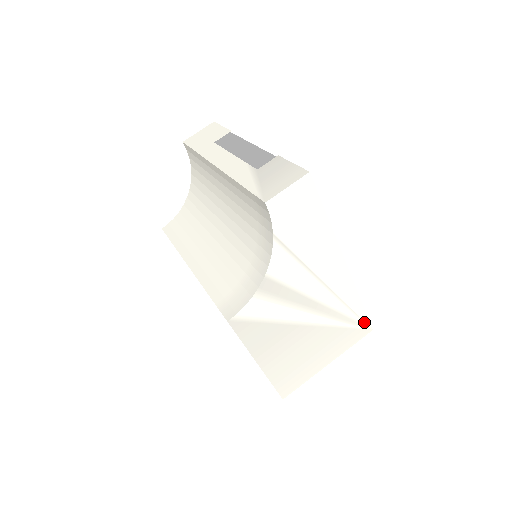
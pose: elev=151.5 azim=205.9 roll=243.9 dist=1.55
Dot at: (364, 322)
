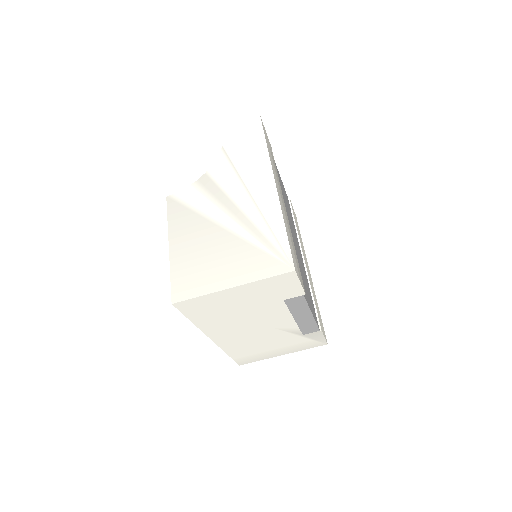
Dot at: (285, 255)
